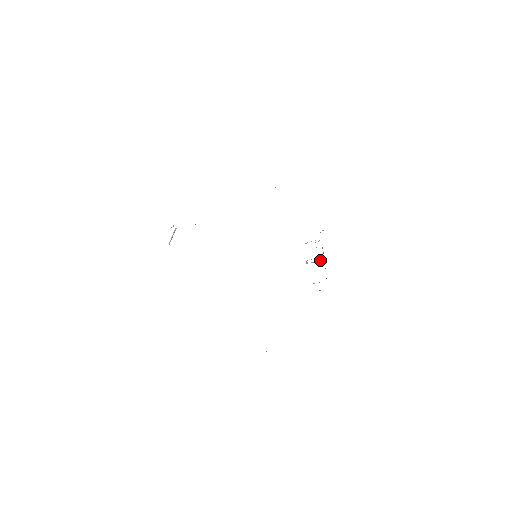
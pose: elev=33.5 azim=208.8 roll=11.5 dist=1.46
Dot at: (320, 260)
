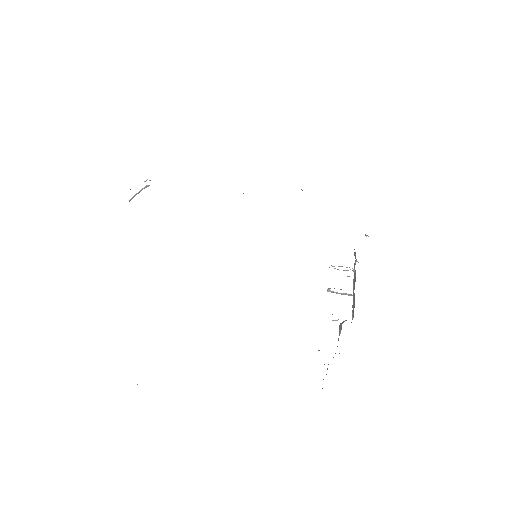
Dot at: (350, 294)
